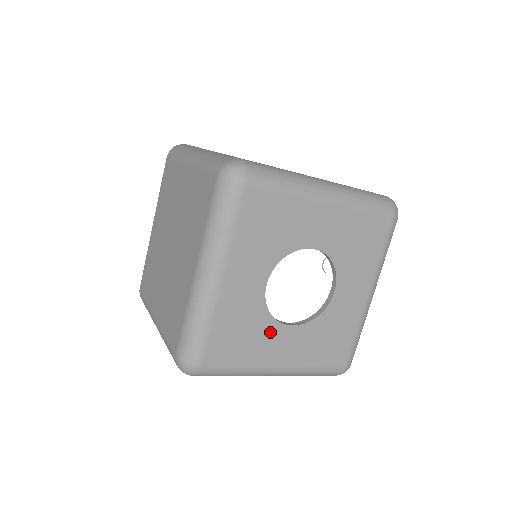
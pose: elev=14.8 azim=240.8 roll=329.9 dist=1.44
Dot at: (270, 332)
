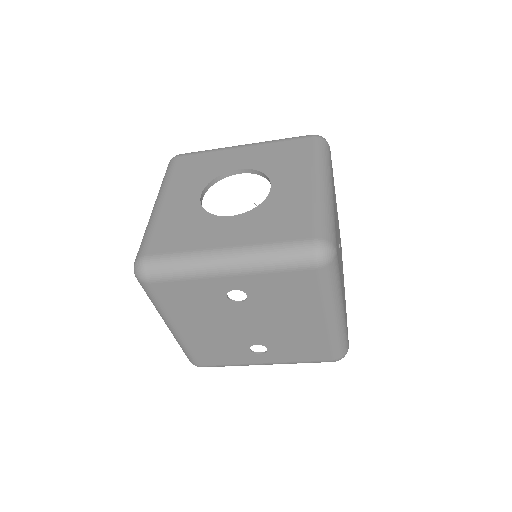
Dot at: (210, 224)
